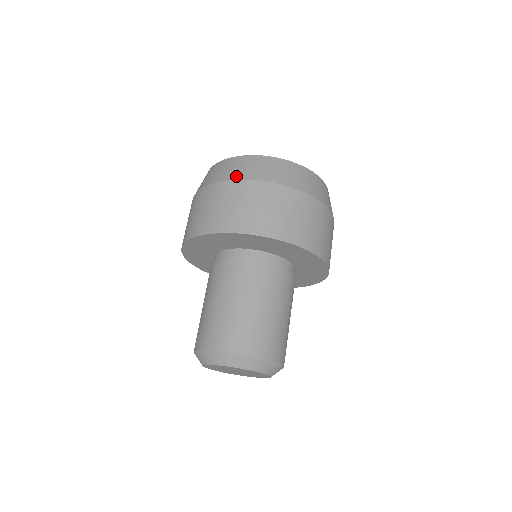
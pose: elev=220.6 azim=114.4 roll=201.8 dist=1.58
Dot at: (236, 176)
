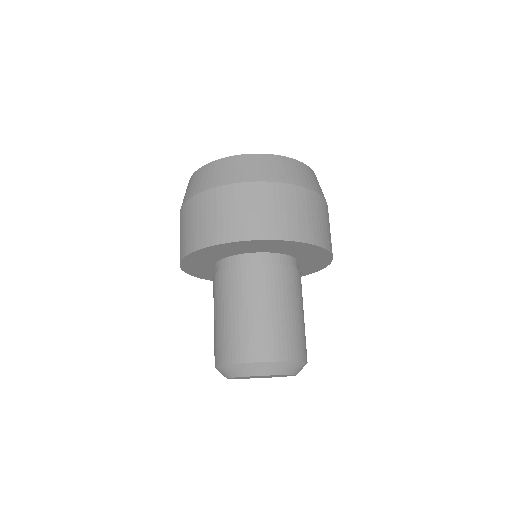
Dot at: occluded
